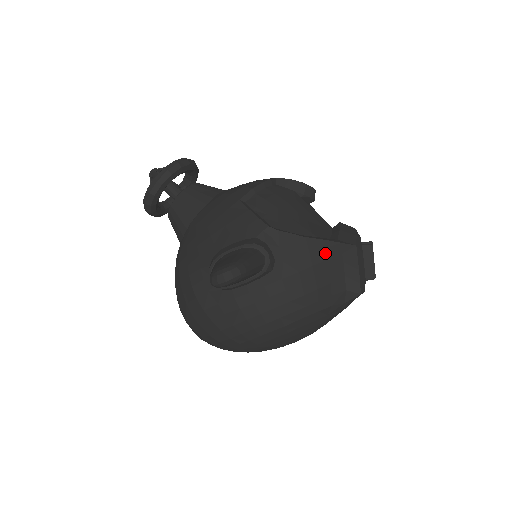
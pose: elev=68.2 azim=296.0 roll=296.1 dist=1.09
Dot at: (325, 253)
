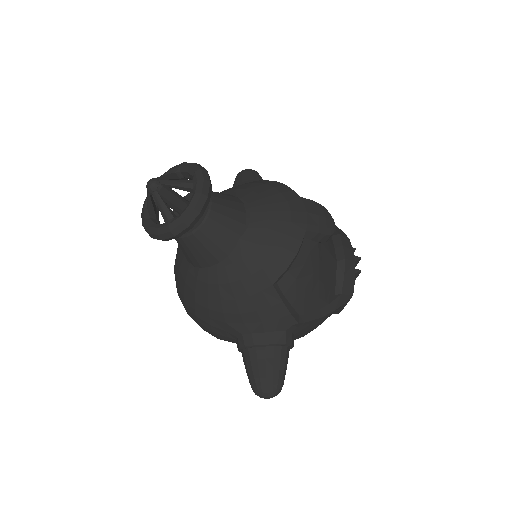
Dot at: (330, 315)
